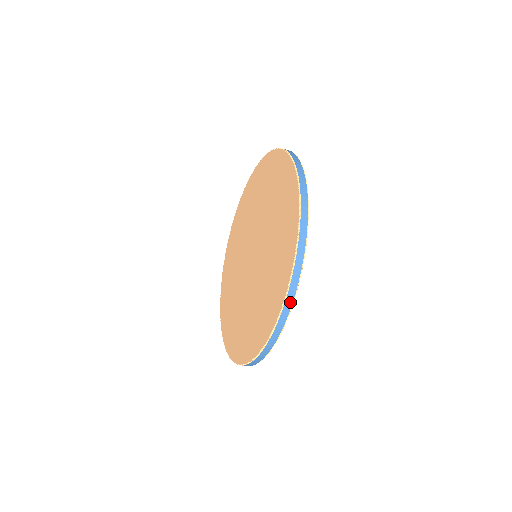
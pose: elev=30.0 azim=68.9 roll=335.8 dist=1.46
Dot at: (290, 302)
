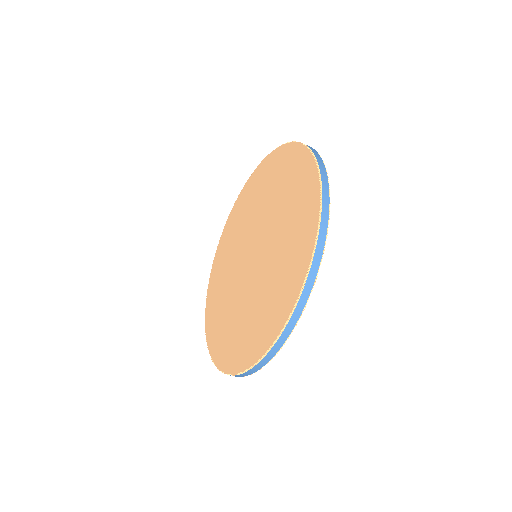
Dot at: (268, 359)
